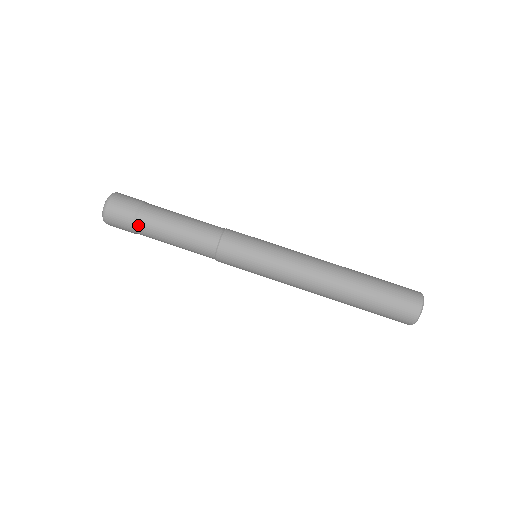
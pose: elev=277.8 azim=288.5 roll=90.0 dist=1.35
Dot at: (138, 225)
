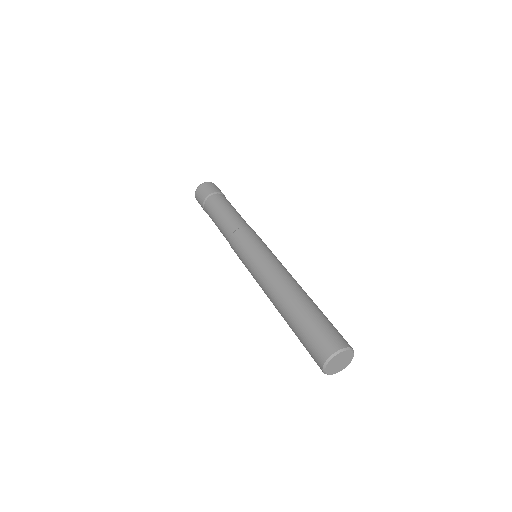
Dot at: (216, 195)
